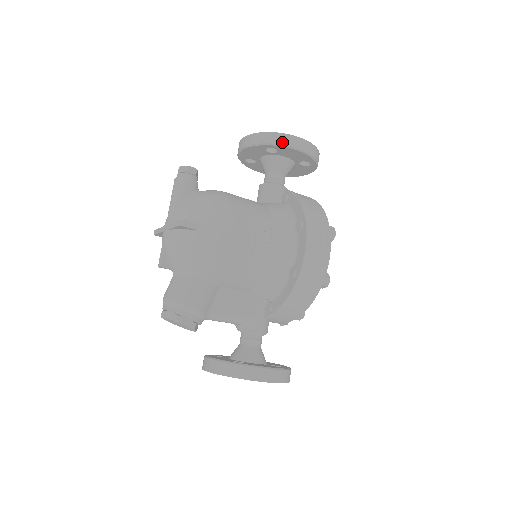
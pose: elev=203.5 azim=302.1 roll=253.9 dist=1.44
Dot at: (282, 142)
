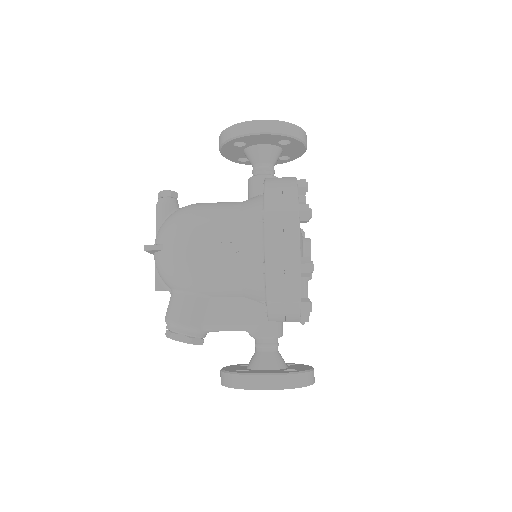
Dot at: (238, 133)
